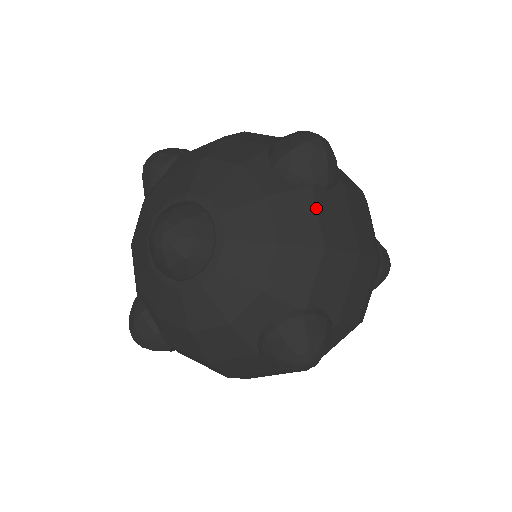
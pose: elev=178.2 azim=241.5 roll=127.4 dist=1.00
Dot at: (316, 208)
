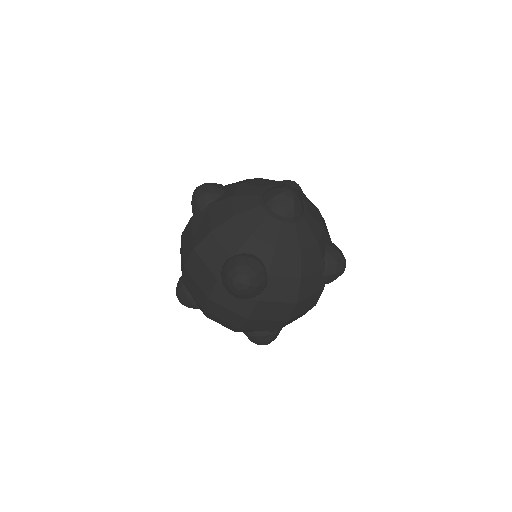
Dot at: occluded
